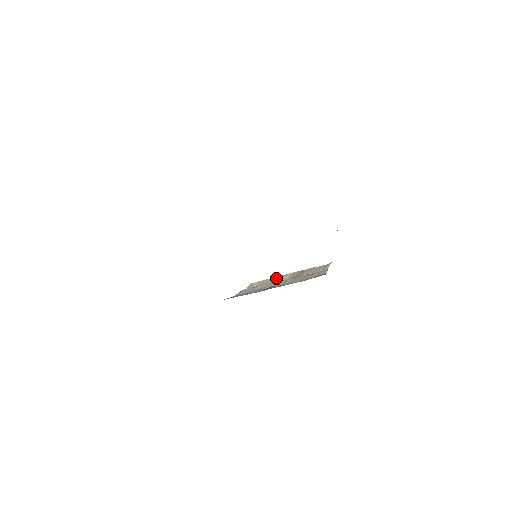
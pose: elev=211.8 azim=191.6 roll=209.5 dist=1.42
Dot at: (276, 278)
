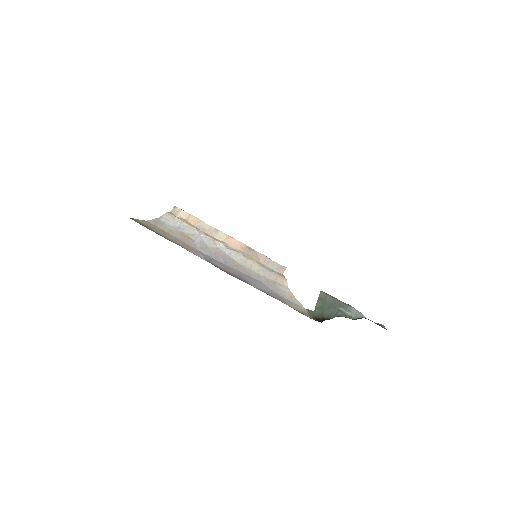
Dot at: (217, 231)
